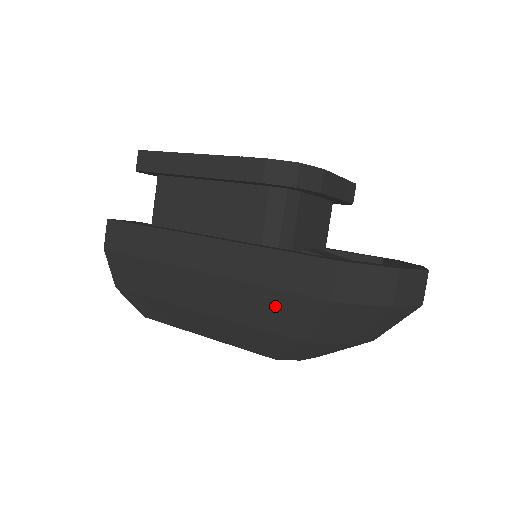
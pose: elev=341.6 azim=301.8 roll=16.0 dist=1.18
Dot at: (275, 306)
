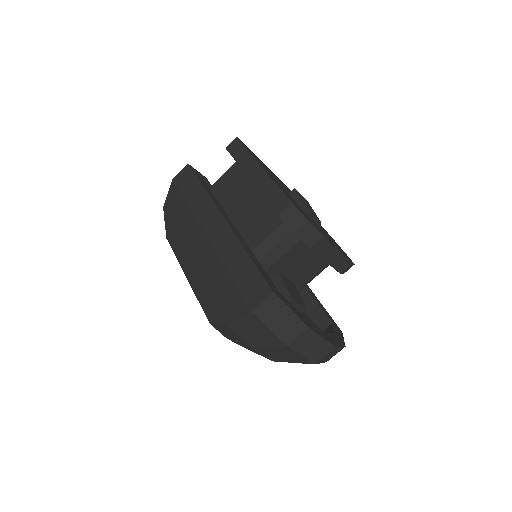
Dot at: (226, 290)
